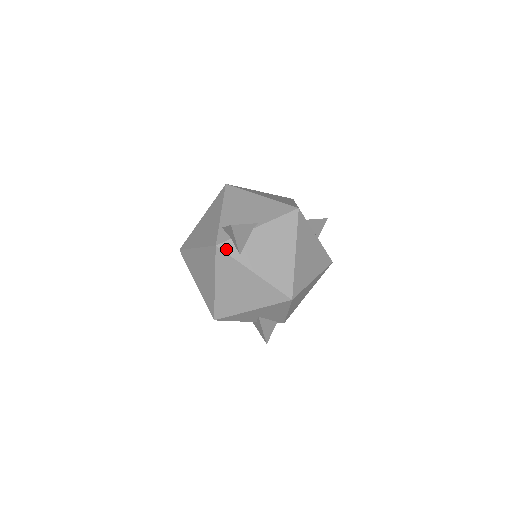
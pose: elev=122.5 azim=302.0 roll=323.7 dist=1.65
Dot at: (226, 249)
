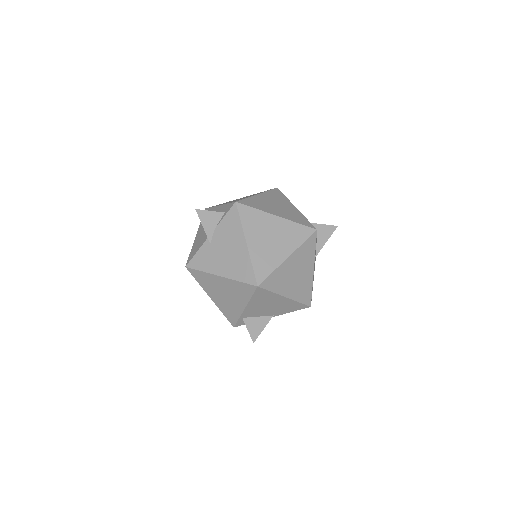
Dot at: occluded
